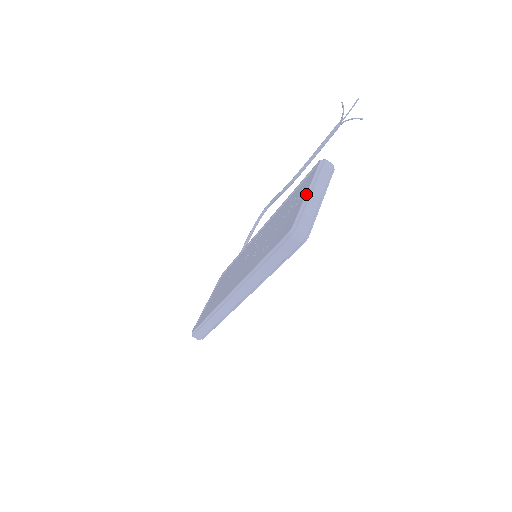
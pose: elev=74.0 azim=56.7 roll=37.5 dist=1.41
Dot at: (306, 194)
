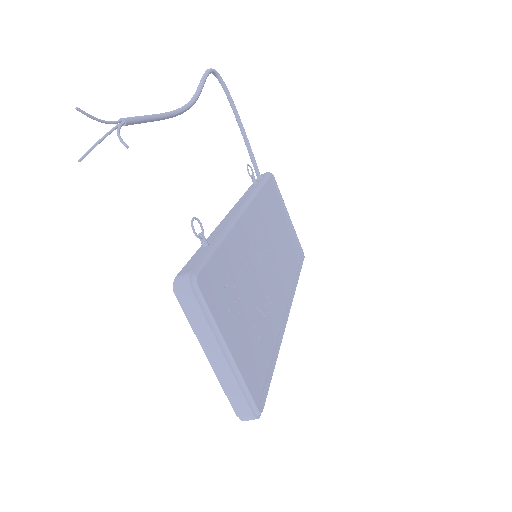
Dot at: occluded
